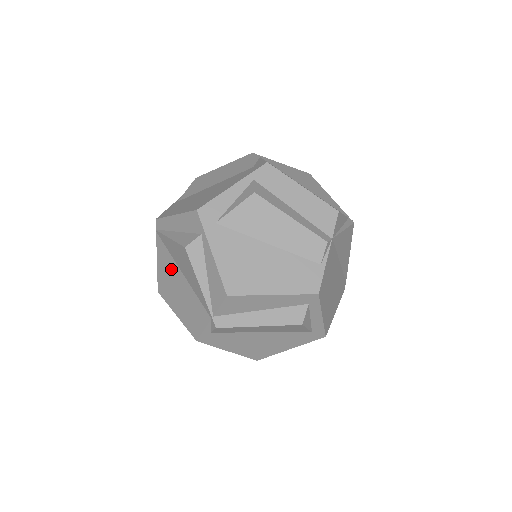
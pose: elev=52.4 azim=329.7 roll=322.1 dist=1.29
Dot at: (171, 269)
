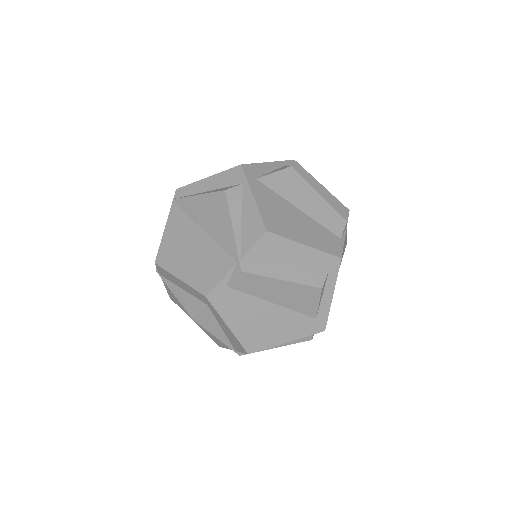
Dot at: (186, 231)
